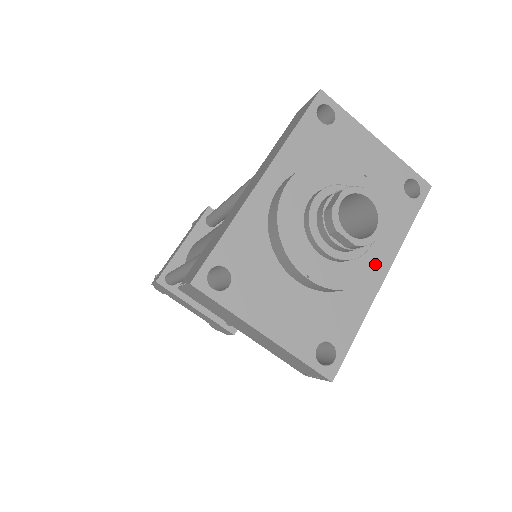
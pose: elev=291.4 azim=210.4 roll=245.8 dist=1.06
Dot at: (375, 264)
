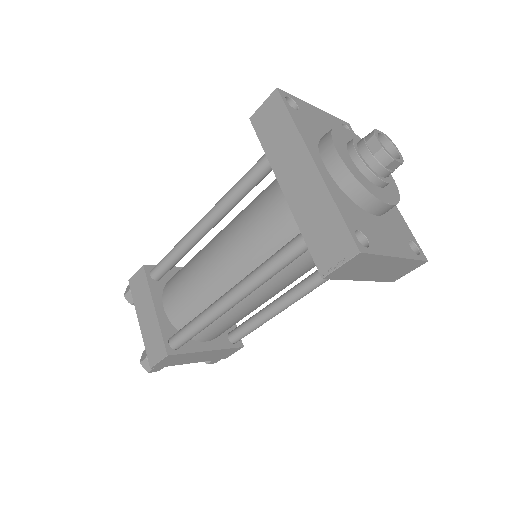
Dot at: occluded
